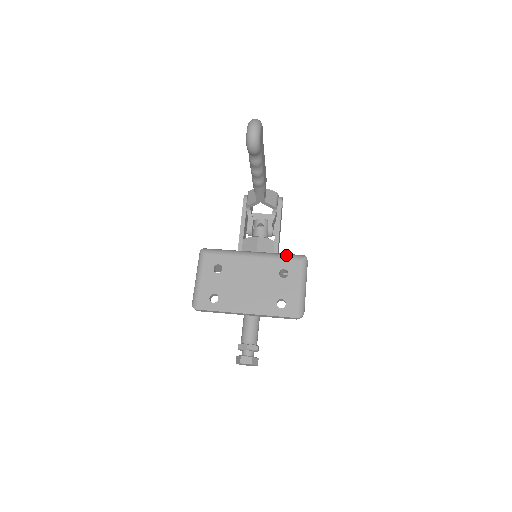
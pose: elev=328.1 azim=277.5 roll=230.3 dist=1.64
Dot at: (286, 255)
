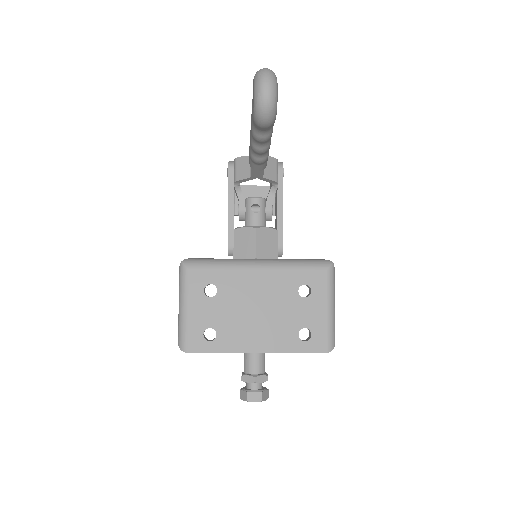
Dot at: (305, 263)
